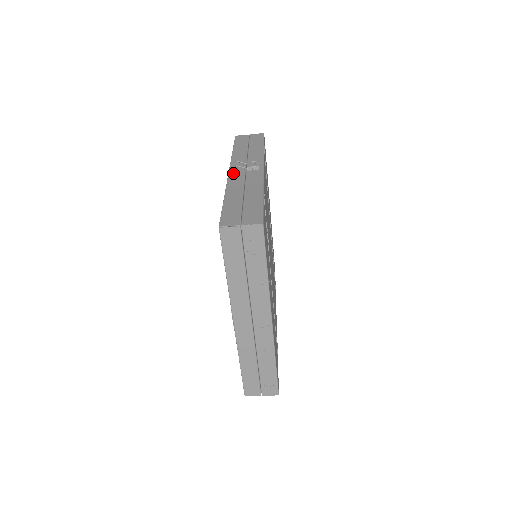
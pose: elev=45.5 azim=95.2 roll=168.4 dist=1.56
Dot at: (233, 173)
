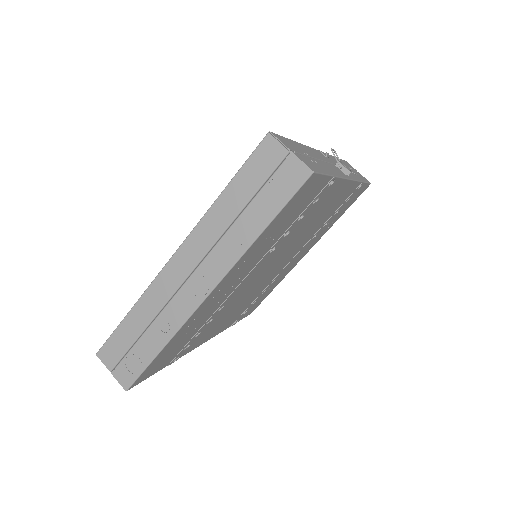
Dot at: (322, 153)
